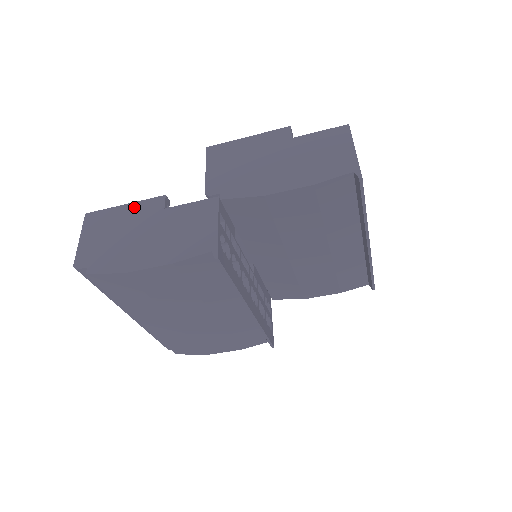
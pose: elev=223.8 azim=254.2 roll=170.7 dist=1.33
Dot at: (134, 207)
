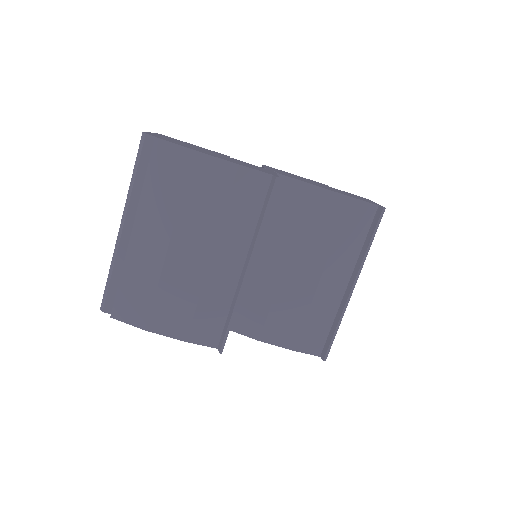
Dot at: occluded
